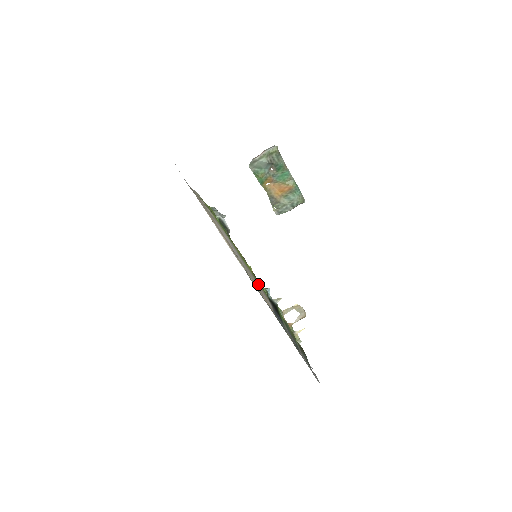
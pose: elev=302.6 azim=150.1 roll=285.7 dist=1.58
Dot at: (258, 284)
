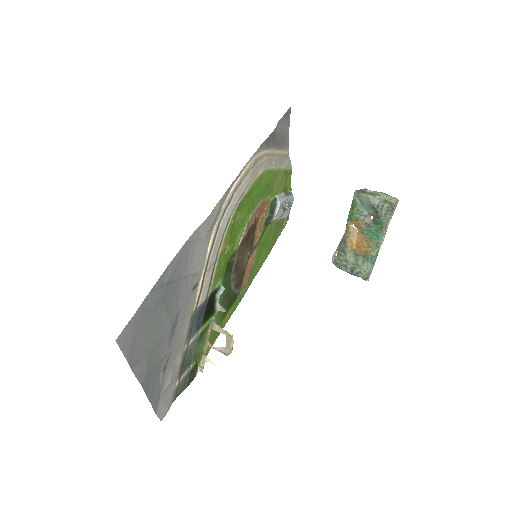
Dot at: (214, 267)
